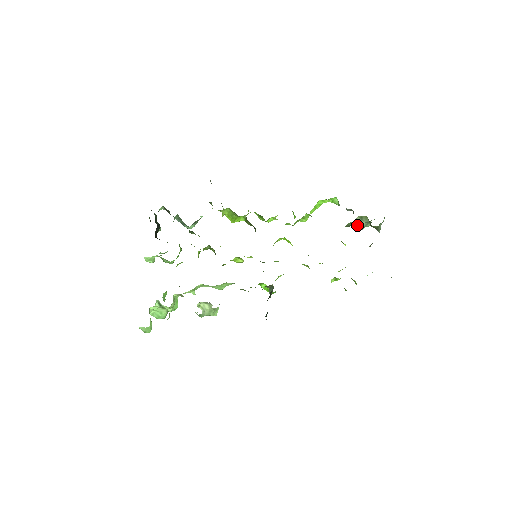
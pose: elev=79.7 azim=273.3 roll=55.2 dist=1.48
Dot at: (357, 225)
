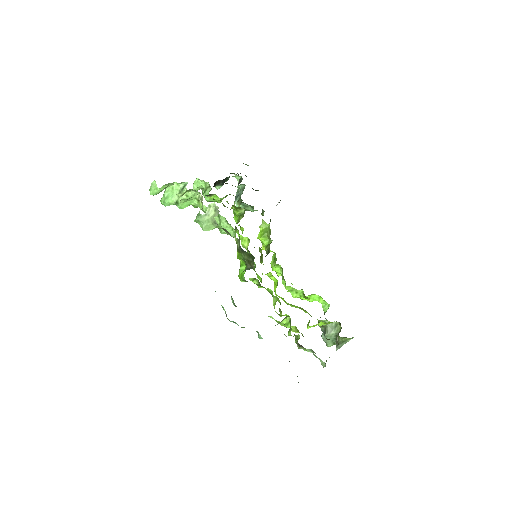
Dot at: (327, 329)
